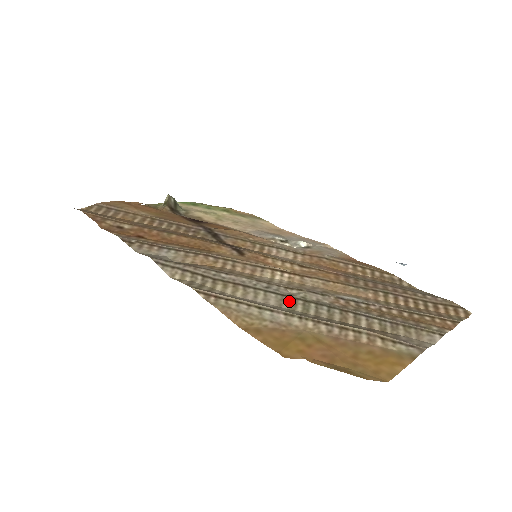
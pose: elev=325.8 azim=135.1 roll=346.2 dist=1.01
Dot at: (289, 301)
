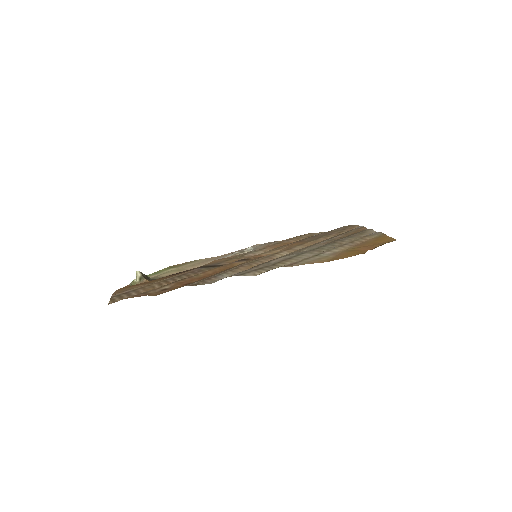
Dot at: (314, 251)
